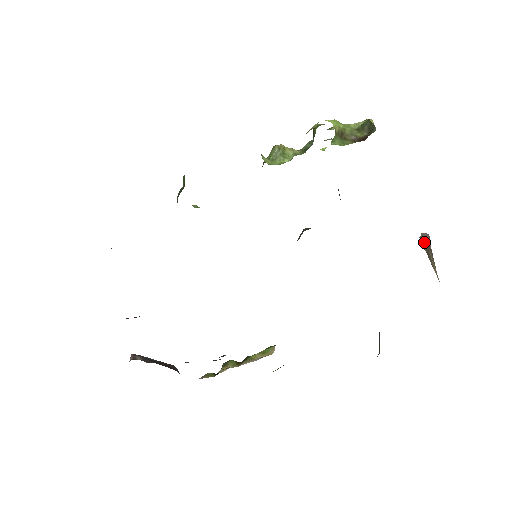
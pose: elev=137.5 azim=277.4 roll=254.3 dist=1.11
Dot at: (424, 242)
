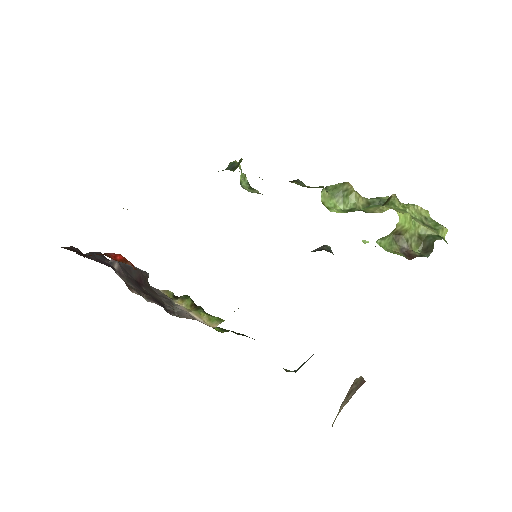
Dot at: (356, 383)
